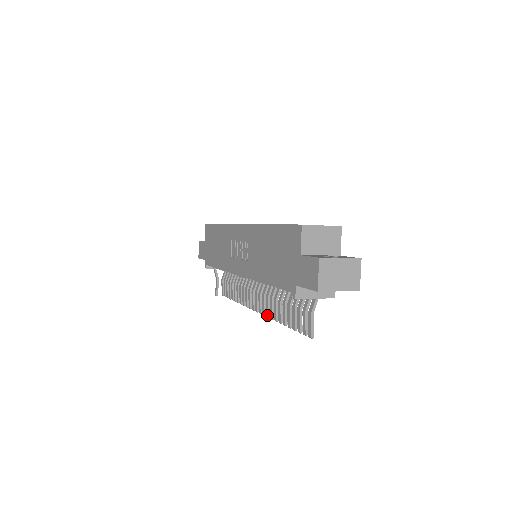
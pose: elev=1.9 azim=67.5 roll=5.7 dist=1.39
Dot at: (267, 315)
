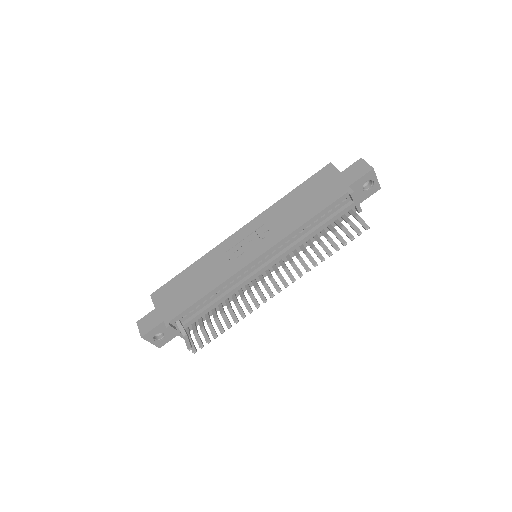
Dot at: (300, 274)
